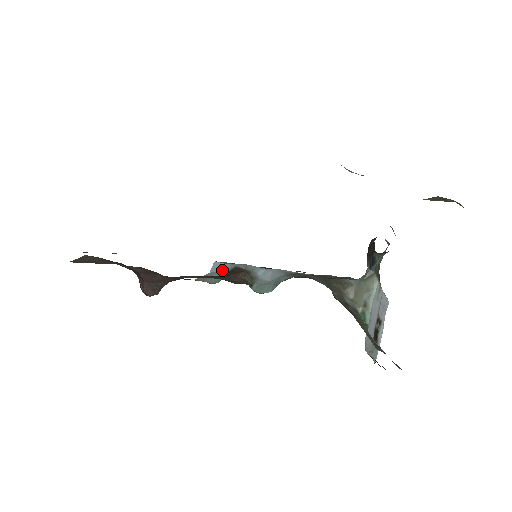
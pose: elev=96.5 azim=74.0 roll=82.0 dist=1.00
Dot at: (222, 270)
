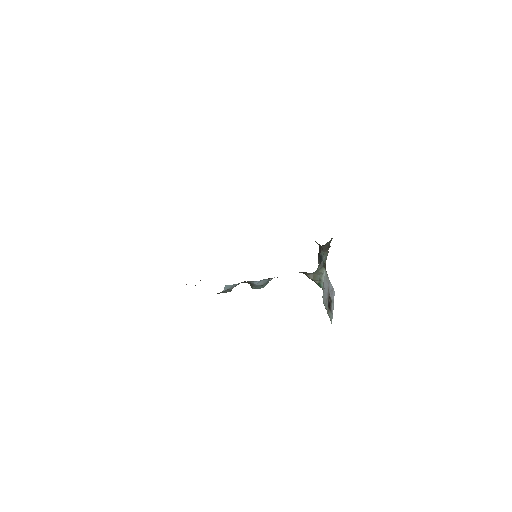
Dot at: (231, 287)
